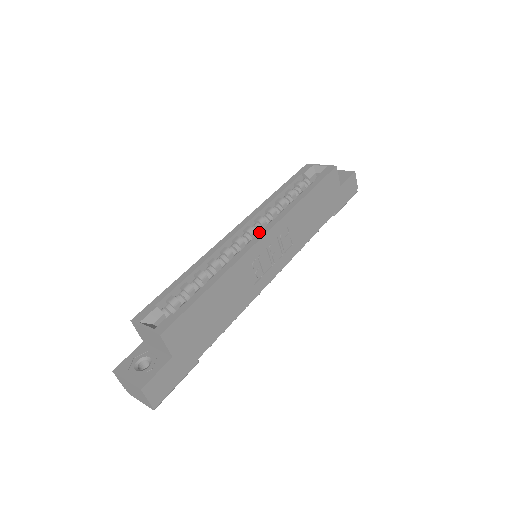
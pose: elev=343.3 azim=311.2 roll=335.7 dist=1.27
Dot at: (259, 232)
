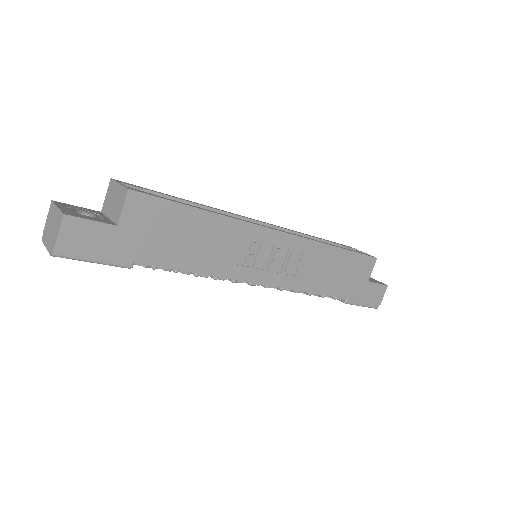
Dot at: occluded
